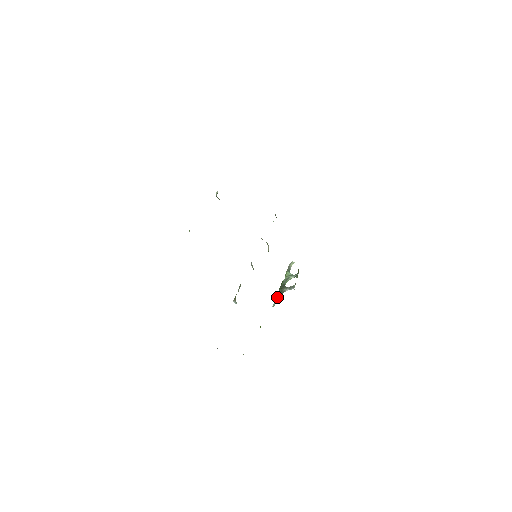
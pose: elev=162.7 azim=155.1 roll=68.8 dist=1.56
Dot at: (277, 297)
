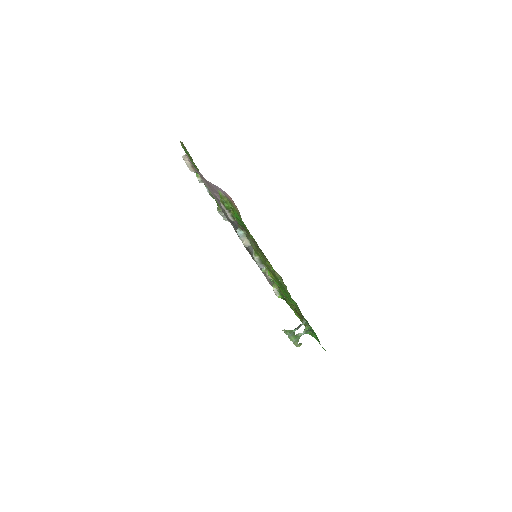
Dot at: (286, 330)
